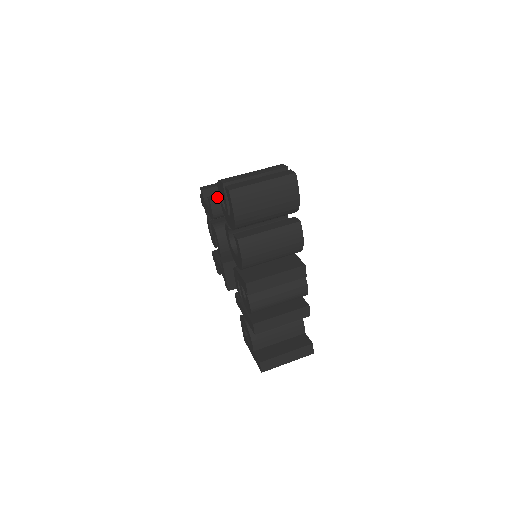
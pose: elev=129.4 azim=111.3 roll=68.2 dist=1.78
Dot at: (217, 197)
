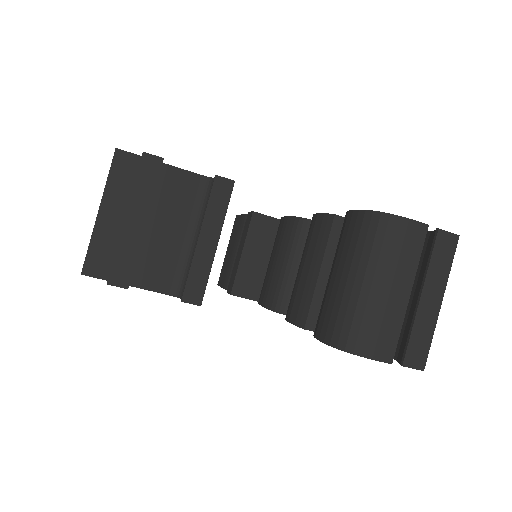
Dot at: (204, 288)
